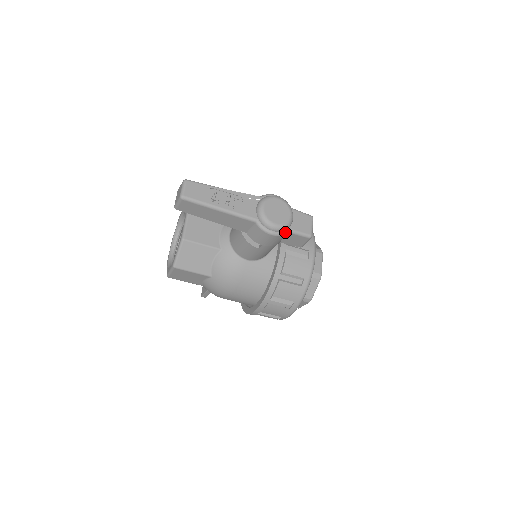
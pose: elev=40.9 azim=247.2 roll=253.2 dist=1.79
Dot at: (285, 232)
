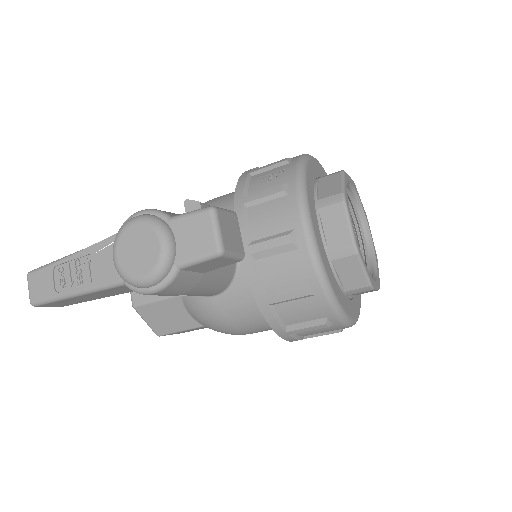
Dot at: (170, 276)
